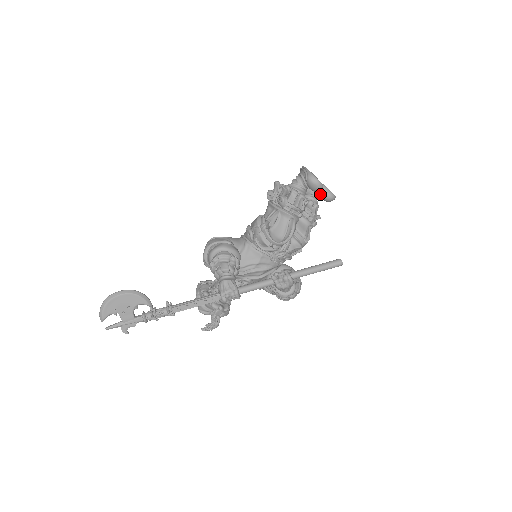
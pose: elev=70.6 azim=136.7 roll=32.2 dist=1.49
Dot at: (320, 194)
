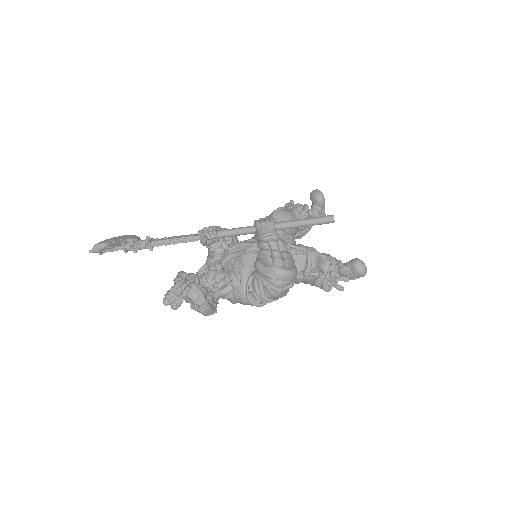
Dot at: (348, 265)
